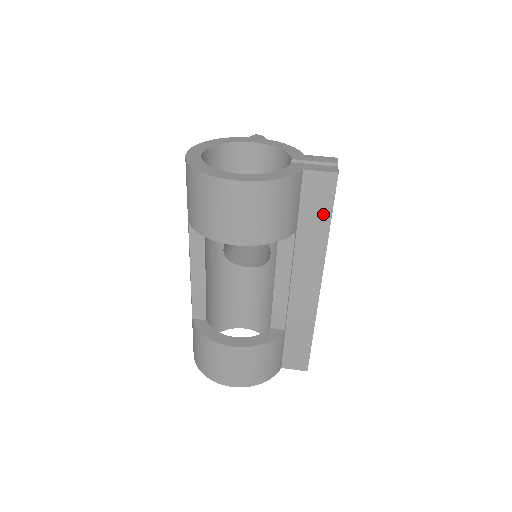
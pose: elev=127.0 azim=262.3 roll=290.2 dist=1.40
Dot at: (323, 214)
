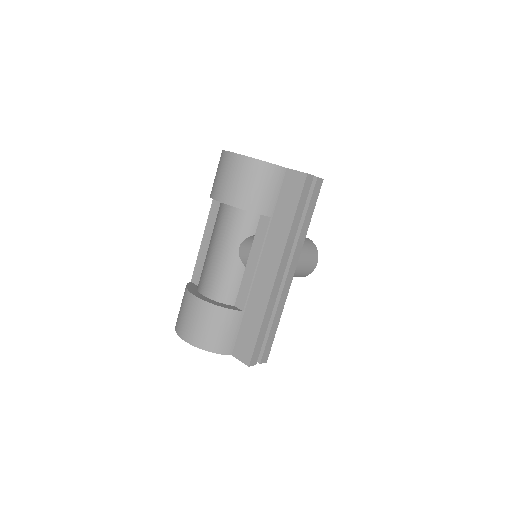
Dot at: (292, 206)
